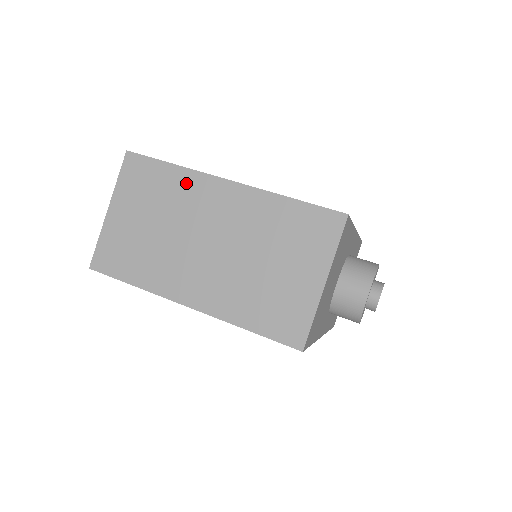
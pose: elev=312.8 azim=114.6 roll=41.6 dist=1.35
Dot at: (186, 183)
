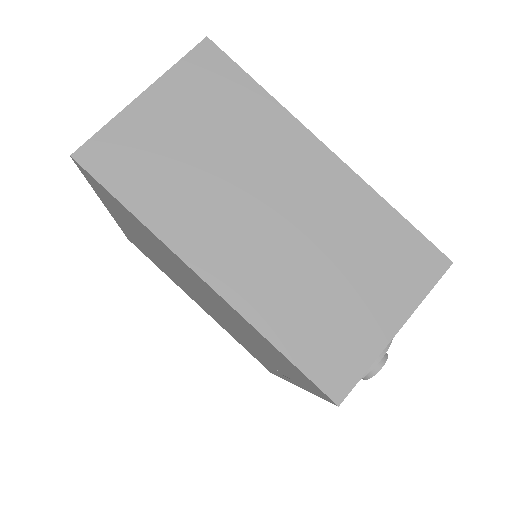
Dot at: (272, 122)
